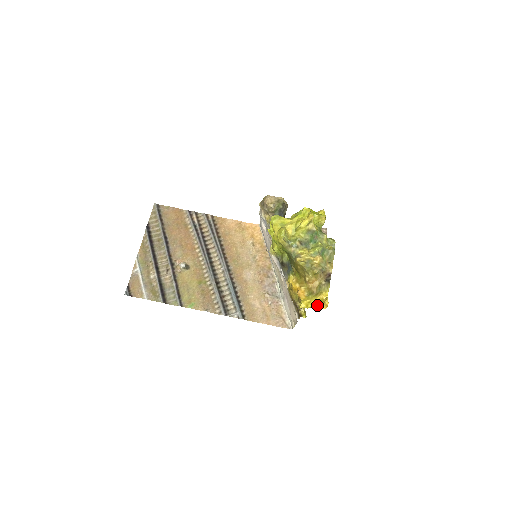
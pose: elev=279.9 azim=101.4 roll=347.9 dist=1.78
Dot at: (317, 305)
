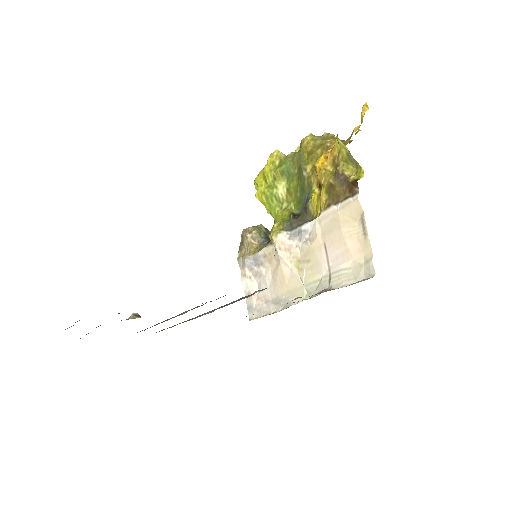
Dot at: occluded
